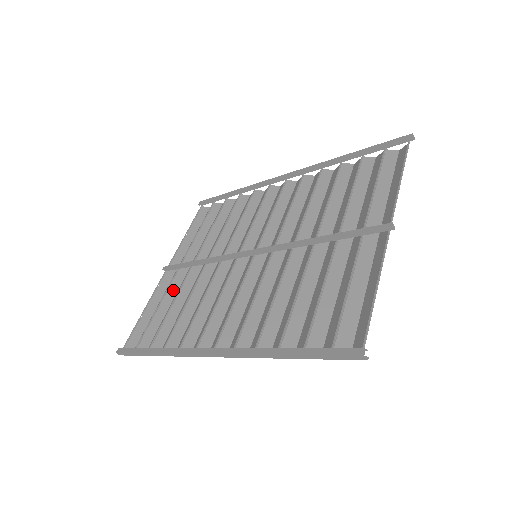
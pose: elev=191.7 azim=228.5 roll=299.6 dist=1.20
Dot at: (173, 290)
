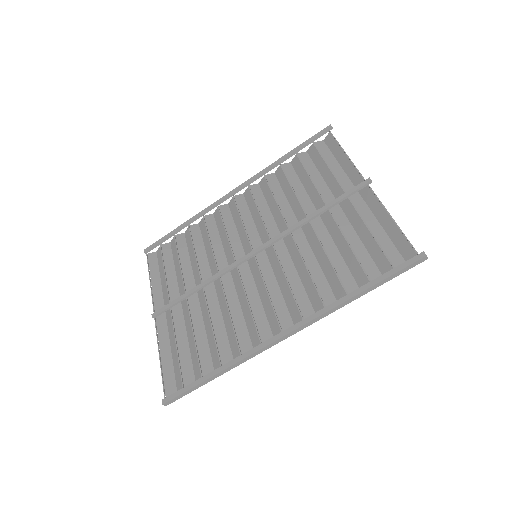
Dot at: (180, 326)
